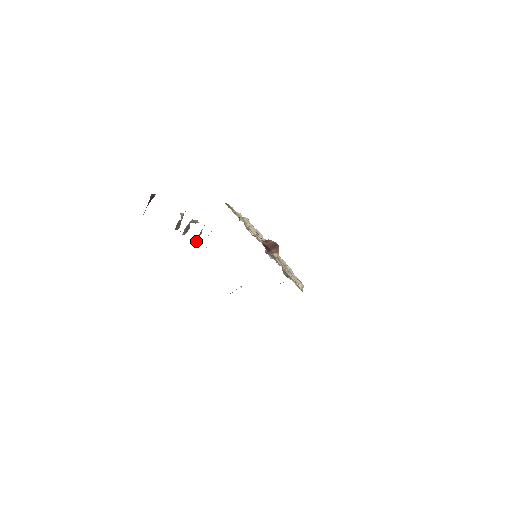
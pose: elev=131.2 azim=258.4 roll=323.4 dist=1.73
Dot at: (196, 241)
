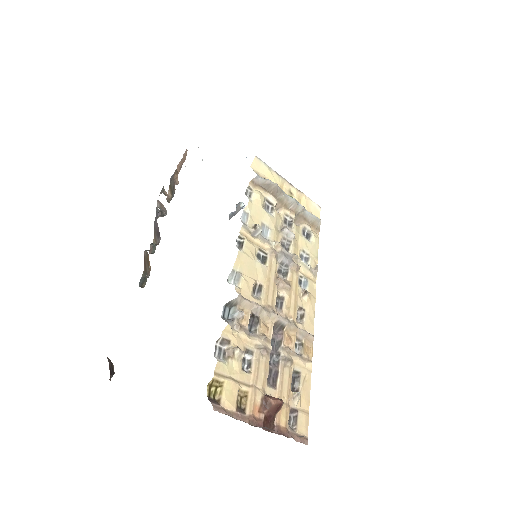
Dot at: (171, 195)
